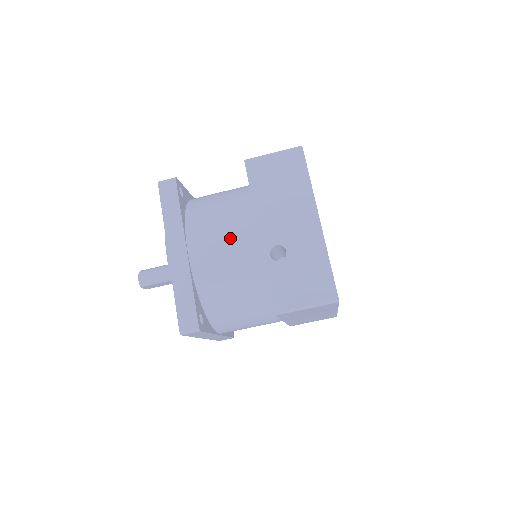
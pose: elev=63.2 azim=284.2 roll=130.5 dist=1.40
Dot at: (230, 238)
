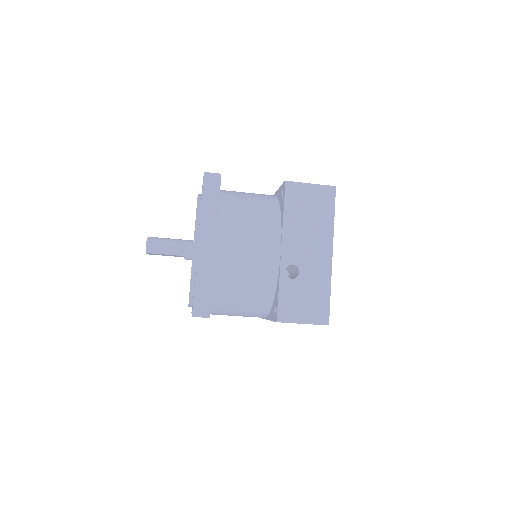
Dot at: (256, 246)
